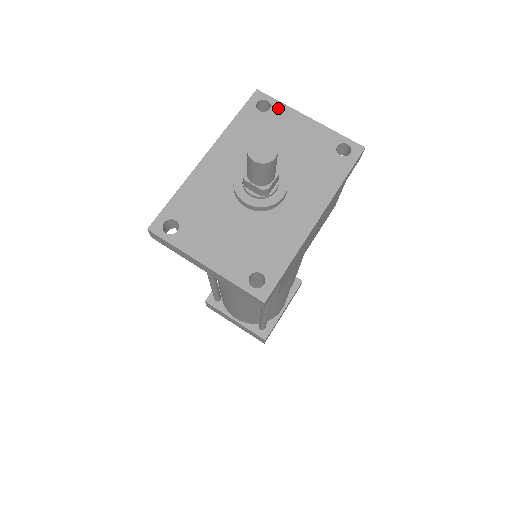
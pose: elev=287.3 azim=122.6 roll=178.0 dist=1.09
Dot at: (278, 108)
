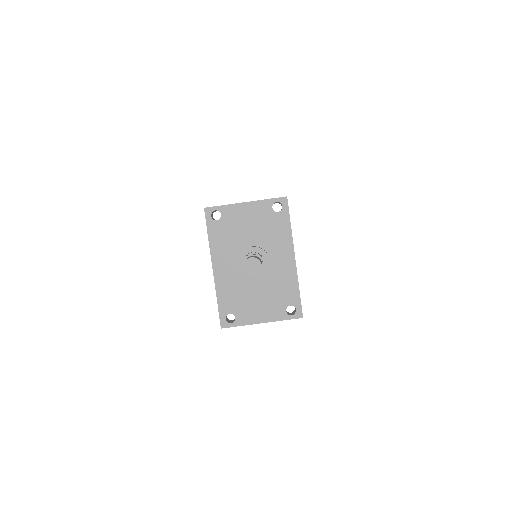
Dot at: (225, 210)
